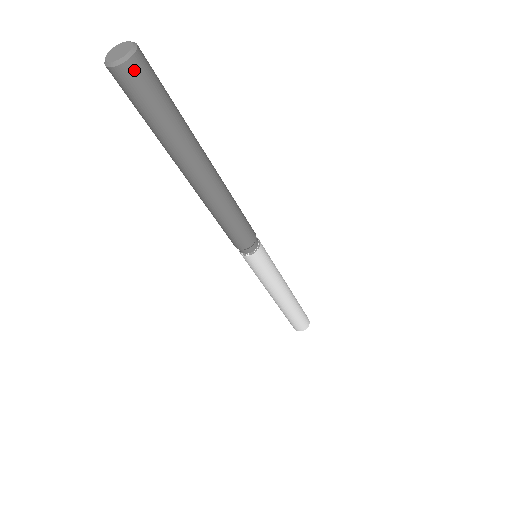
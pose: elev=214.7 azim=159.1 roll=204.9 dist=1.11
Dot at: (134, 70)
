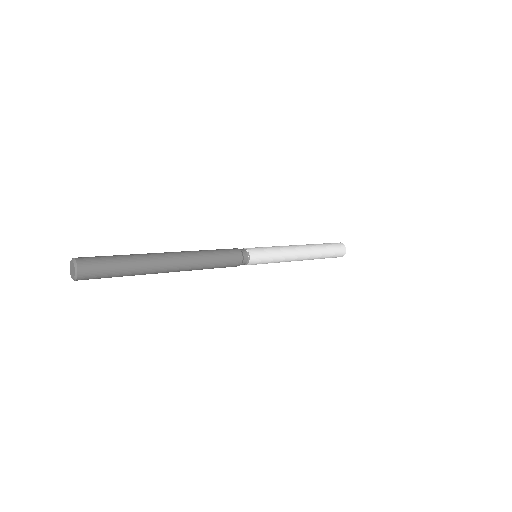
Dot at: (84, 278)
